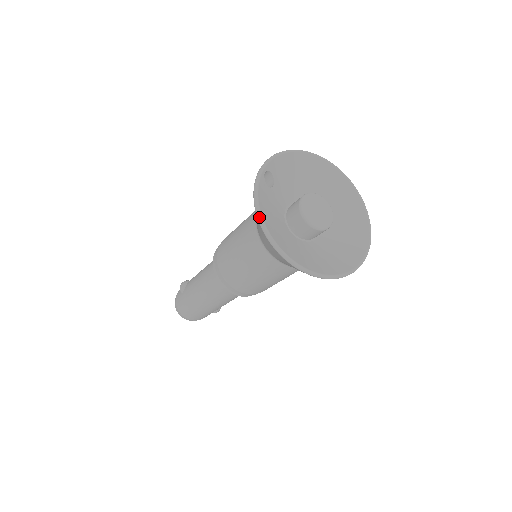
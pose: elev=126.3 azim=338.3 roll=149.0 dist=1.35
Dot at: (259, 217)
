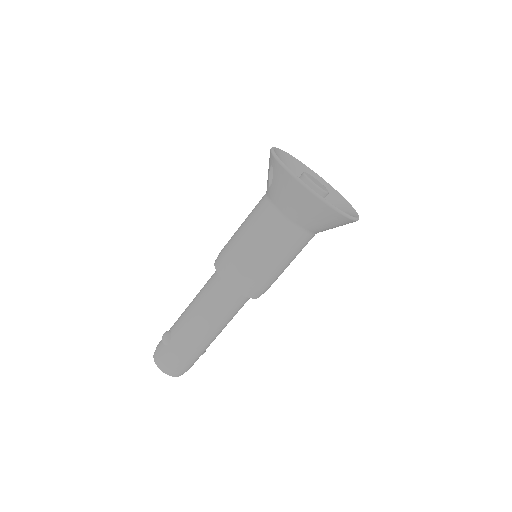
Dot at: (301, 181)
